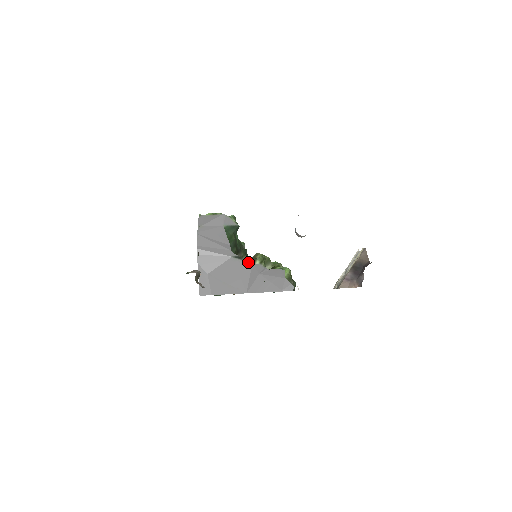
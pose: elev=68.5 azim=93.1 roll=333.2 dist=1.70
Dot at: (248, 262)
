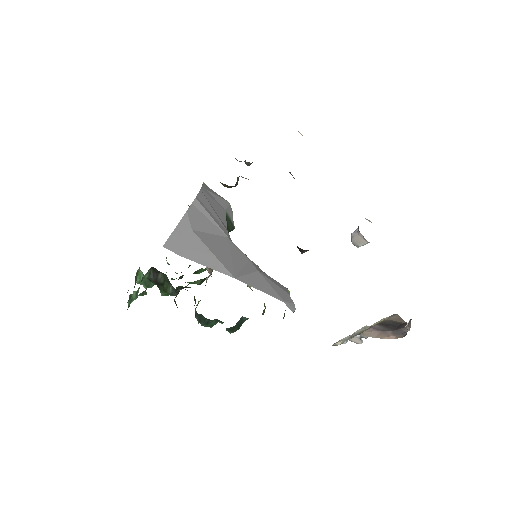
Dot at: occluded
